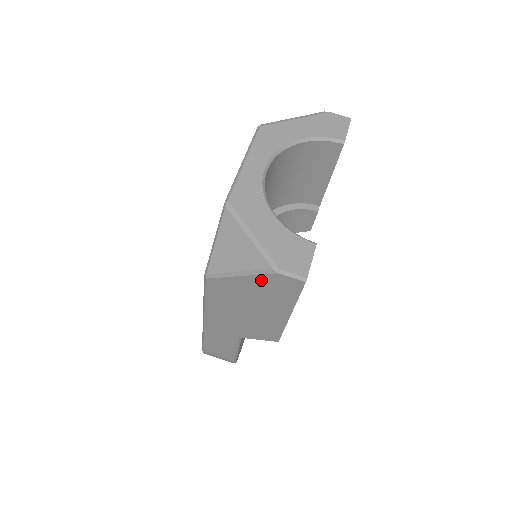
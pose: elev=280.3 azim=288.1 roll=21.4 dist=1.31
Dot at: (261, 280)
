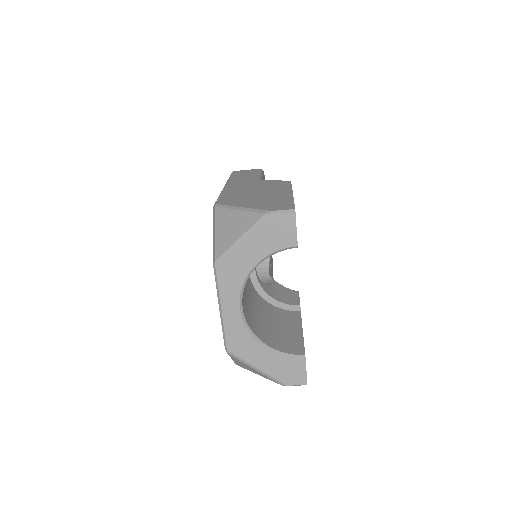
Dot at: occluded
